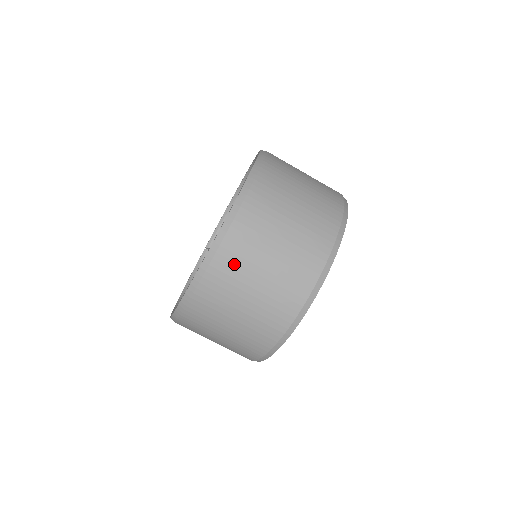
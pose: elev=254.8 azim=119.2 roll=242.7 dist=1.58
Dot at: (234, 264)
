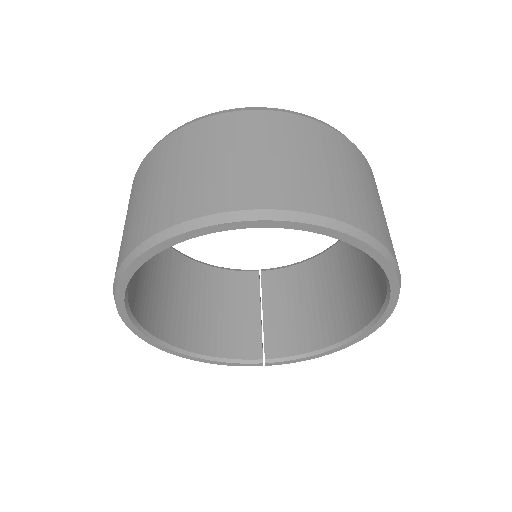
Dot at: (188, 141)
